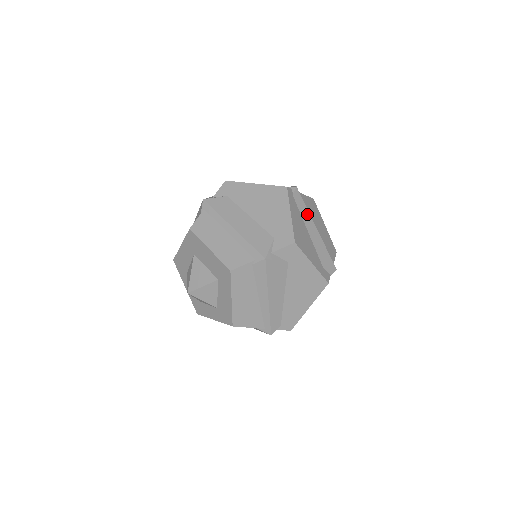
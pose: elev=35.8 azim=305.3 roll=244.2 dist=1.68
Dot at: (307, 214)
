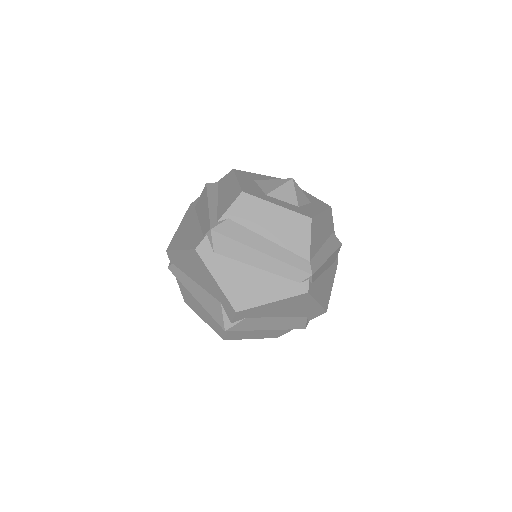
Dot at: (322, 268)
